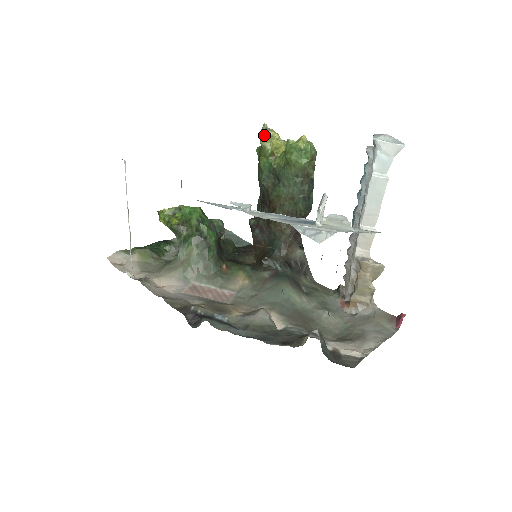
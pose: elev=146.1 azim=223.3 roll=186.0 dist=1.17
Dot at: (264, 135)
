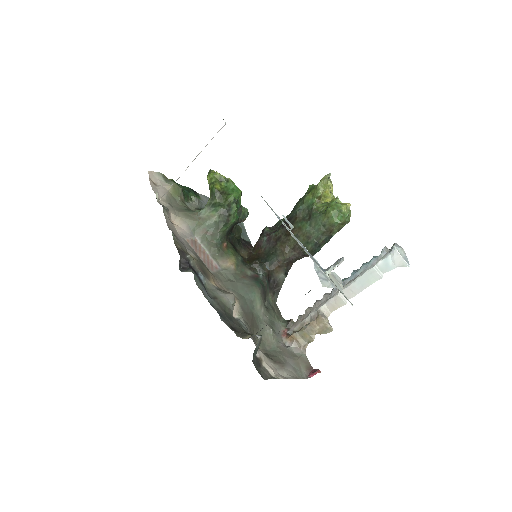
Dot at: (324, 181)
